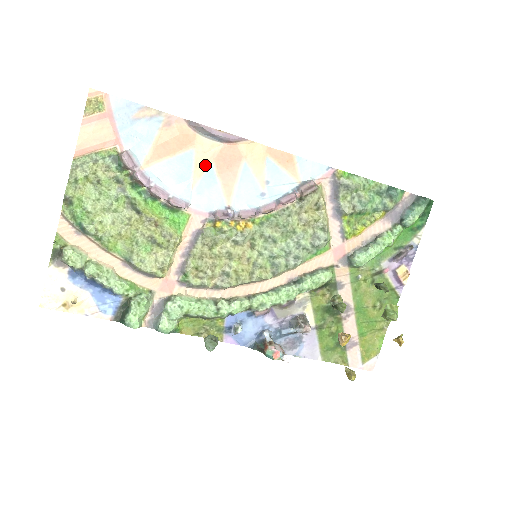
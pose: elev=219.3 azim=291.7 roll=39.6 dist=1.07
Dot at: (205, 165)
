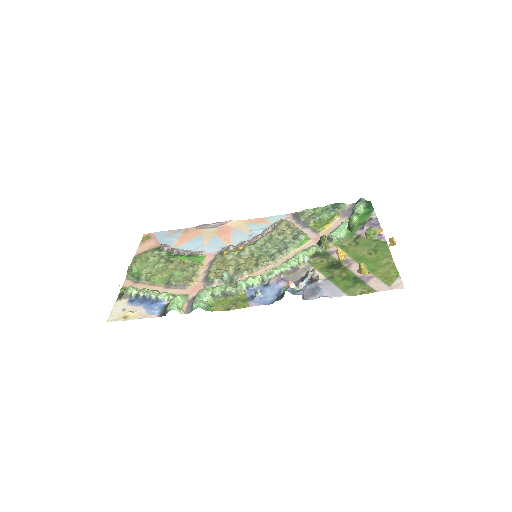
Dot at: (210, 237)
